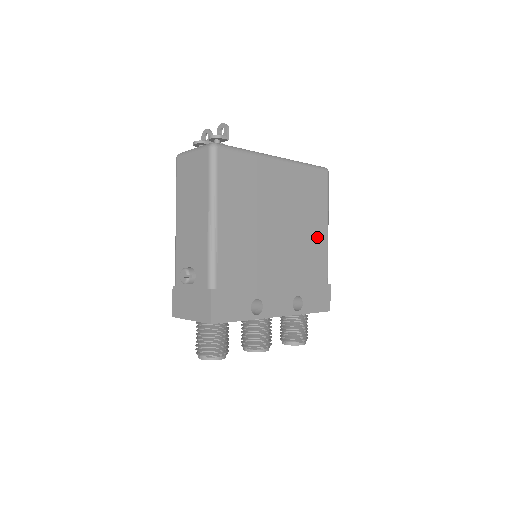
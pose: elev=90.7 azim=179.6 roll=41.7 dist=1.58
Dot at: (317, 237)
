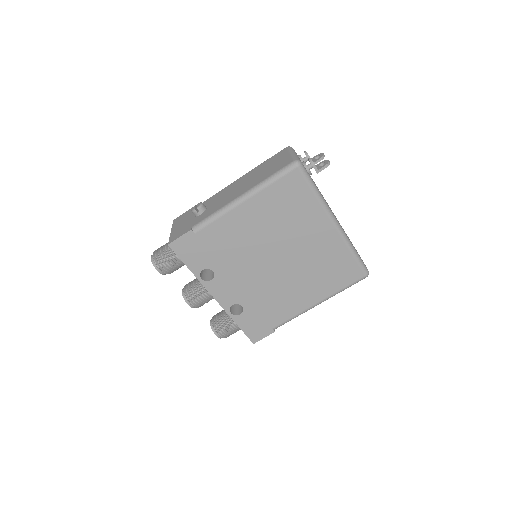
Dot at: (302, 297)
